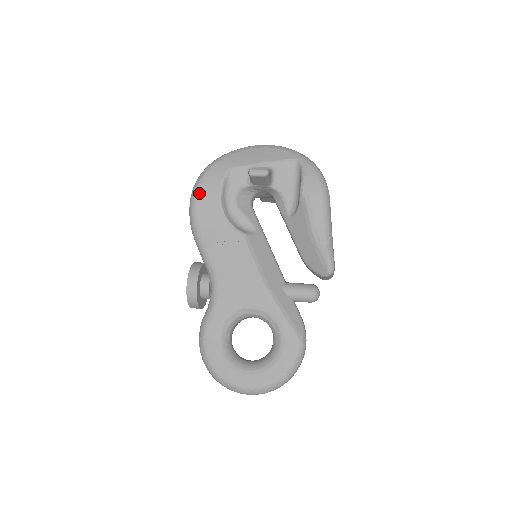
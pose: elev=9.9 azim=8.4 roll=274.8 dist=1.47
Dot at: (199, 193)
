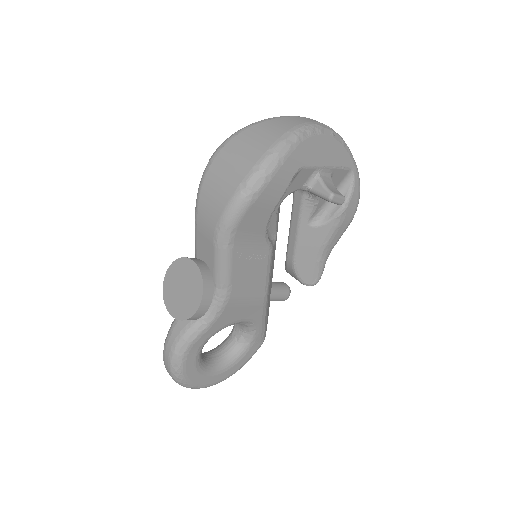
Dot at: (259, 197)
